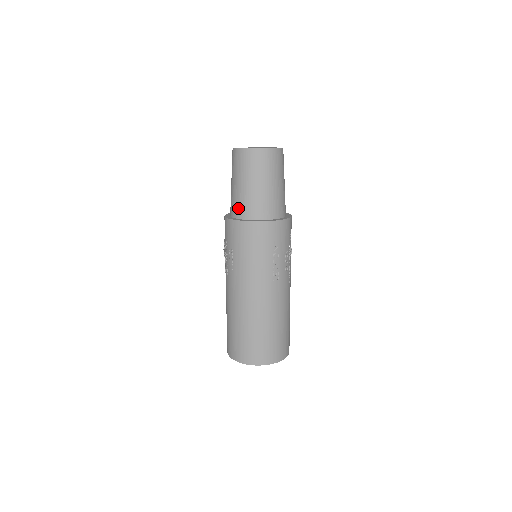
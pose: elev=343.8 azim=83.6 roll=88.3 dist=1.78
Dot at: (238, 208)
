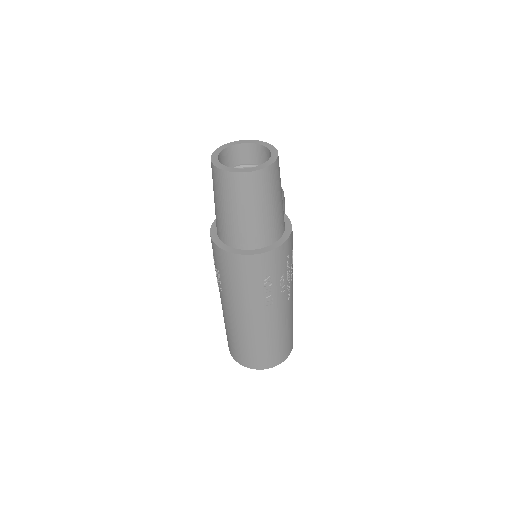
Dot at: (221, 231)
